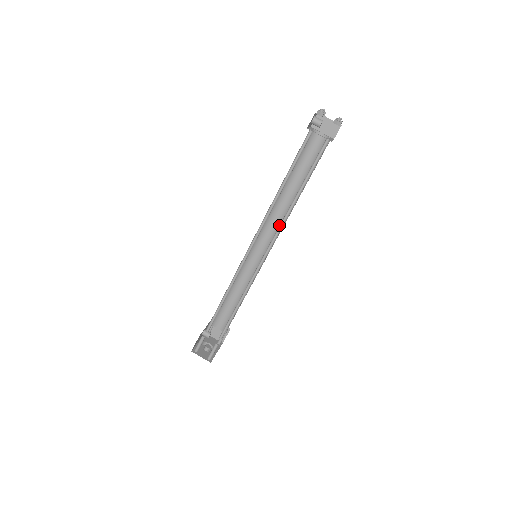
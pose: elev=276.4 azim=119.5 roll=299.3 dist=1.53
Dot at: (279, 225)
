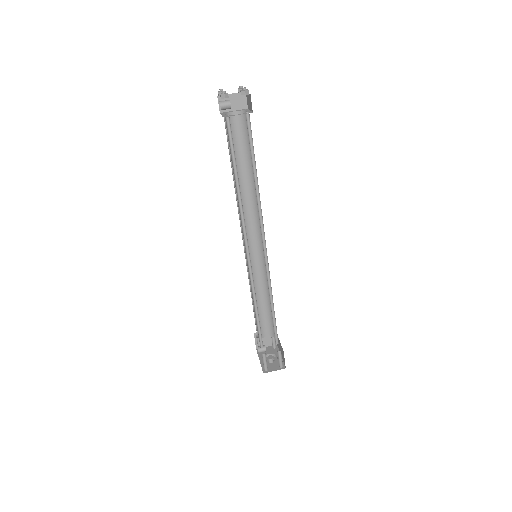
Dot at: (255, 216)
